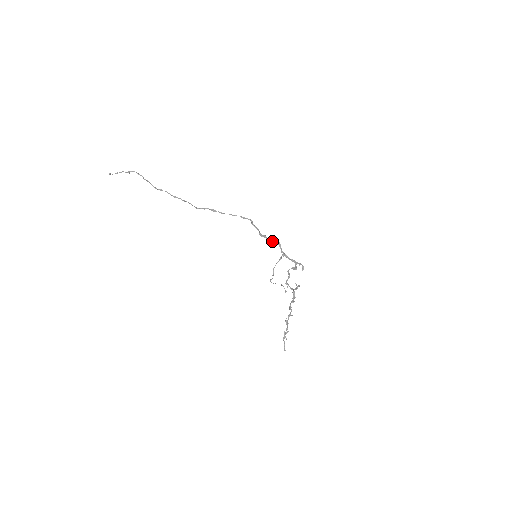
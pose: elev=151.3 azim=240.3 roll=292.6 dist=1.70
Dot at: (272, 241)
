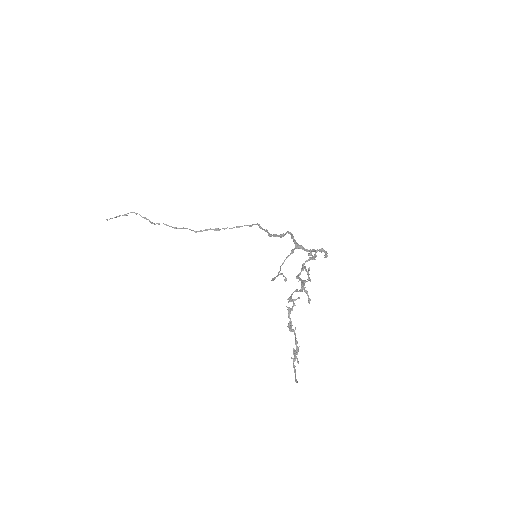
Dot at: (282, 235)
